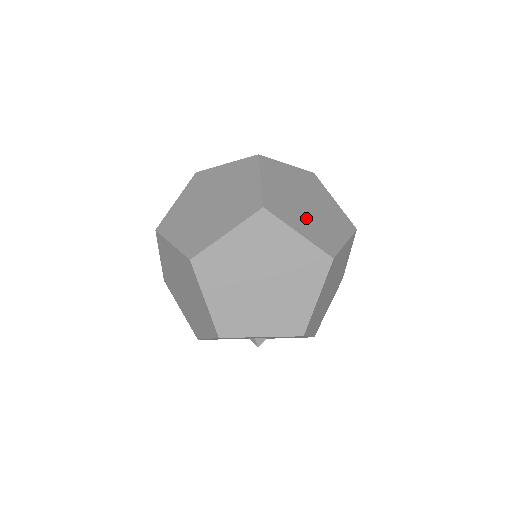
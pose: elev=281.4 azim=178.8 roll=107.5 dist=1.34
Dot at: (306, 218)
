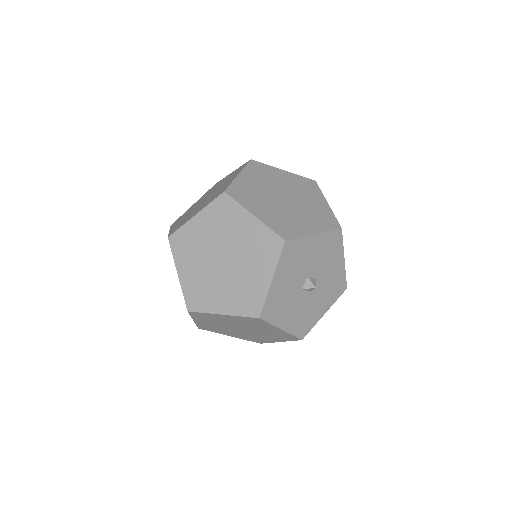
Dot at: occluded
